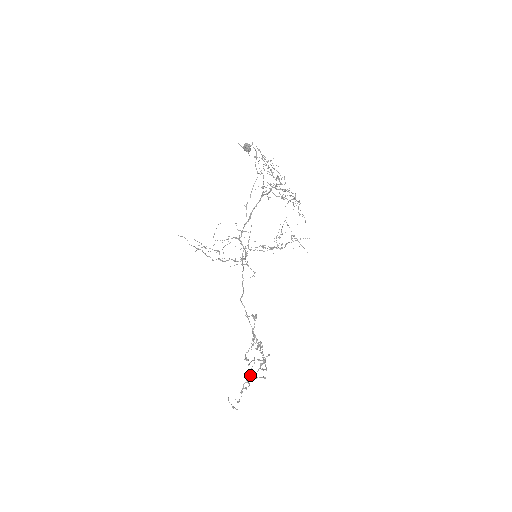
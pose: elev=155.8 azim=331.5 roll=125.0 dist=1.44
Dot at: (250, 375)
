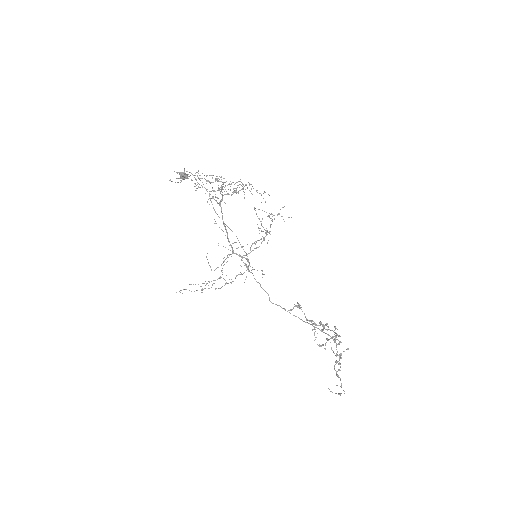
Dot at: occluded
